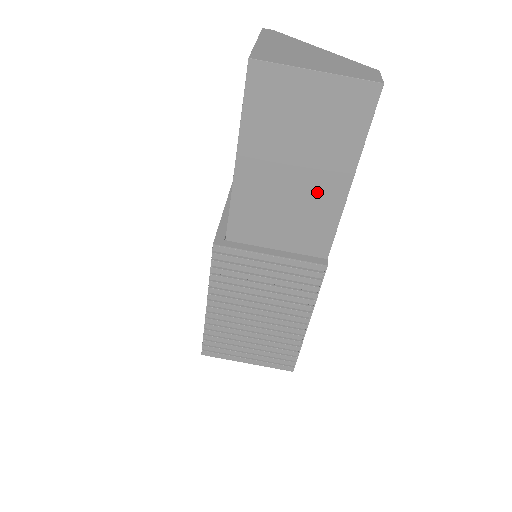
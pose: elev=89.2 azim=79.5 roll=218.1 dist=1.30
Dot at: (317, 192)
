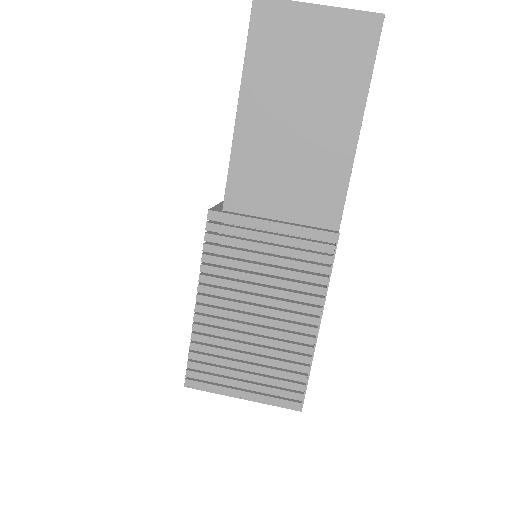
Dot at: (324, 142)
